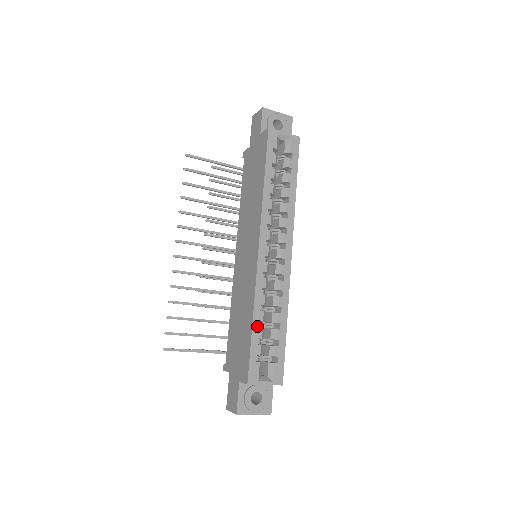
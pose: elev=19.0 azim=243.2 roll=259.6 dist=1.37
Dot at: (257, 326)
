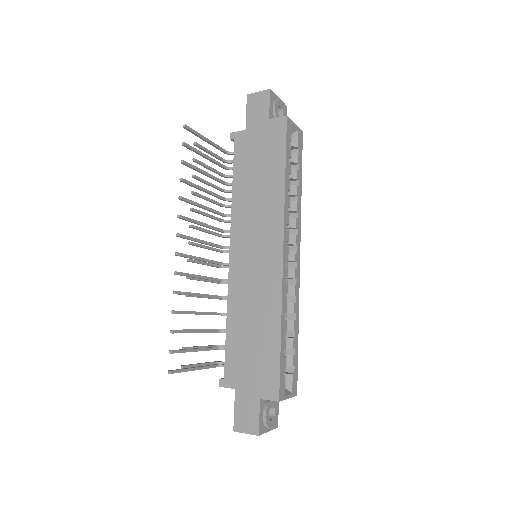
Dot at: (283, 336)
